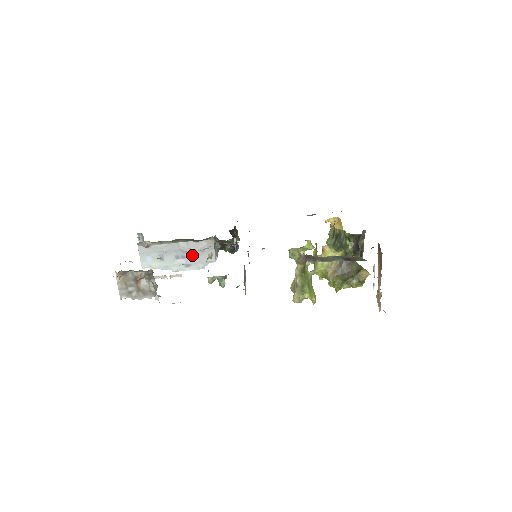
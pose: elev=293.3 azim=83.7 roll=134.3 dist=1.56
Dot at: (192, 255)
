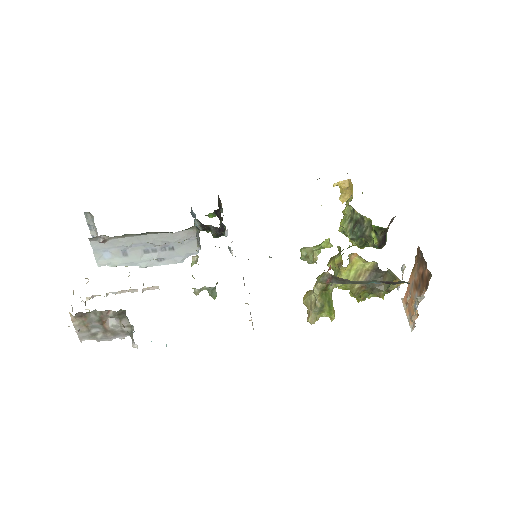
Dot at: (166, 248)
